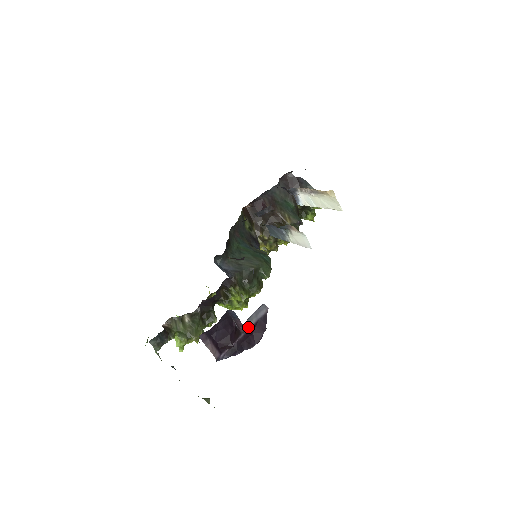
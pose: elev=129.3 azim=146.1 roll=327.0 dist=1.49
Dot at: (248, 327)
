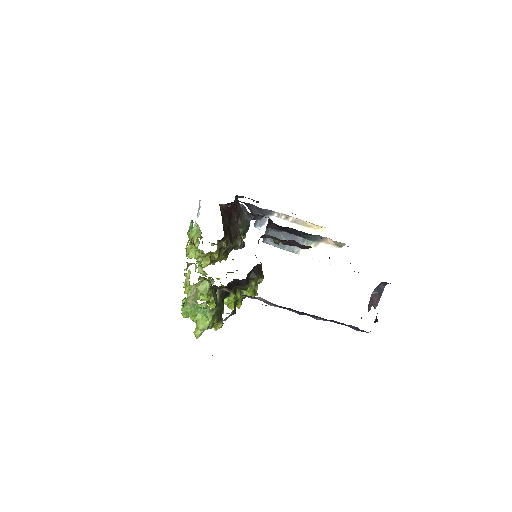
Dot at: occluded
